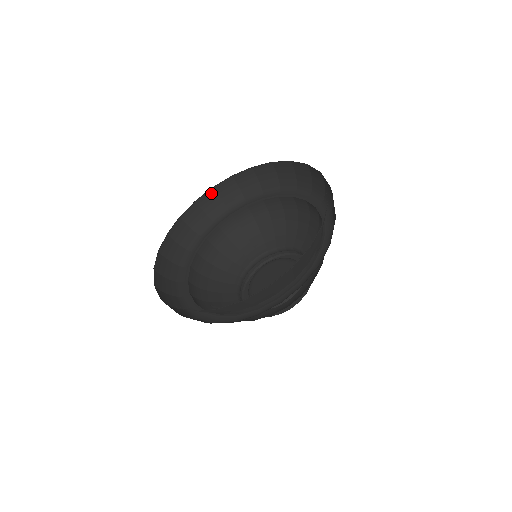
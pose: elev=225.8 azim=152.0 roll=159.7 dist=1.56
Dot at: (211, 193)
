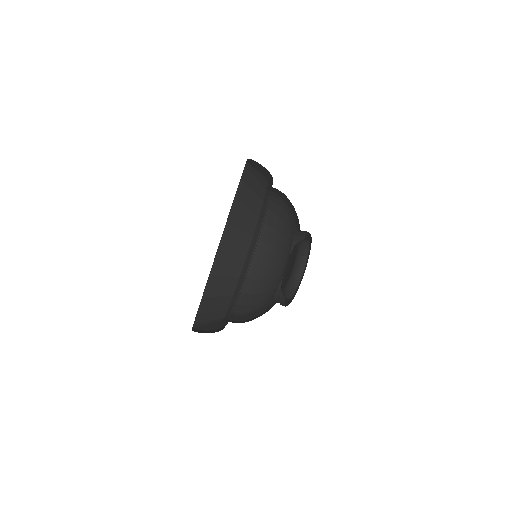
Dot at: occluded
